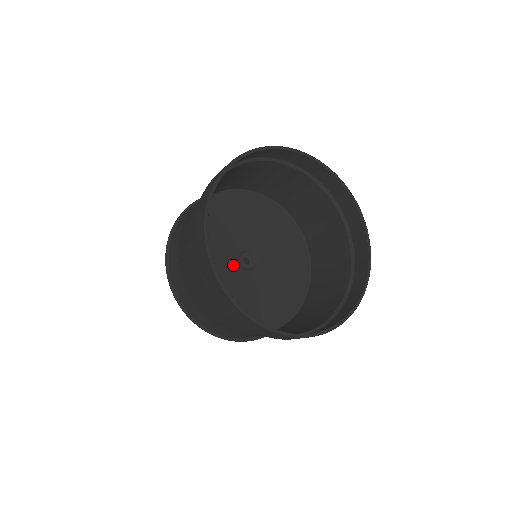
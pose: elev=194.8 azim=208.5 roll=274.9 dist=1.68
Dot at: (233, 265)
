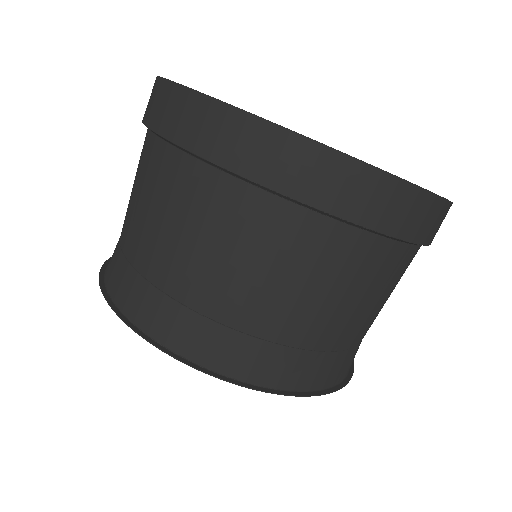
Dot at: occluded
